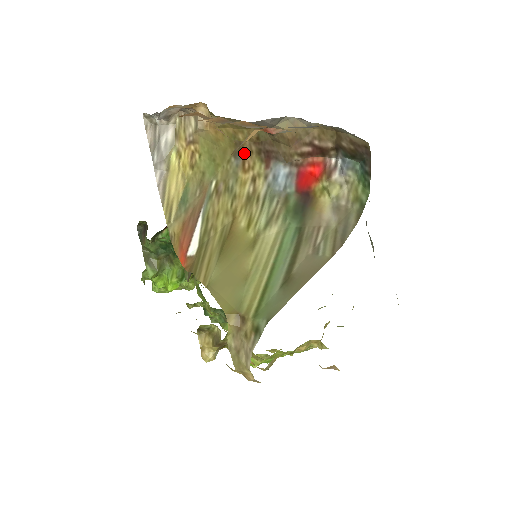
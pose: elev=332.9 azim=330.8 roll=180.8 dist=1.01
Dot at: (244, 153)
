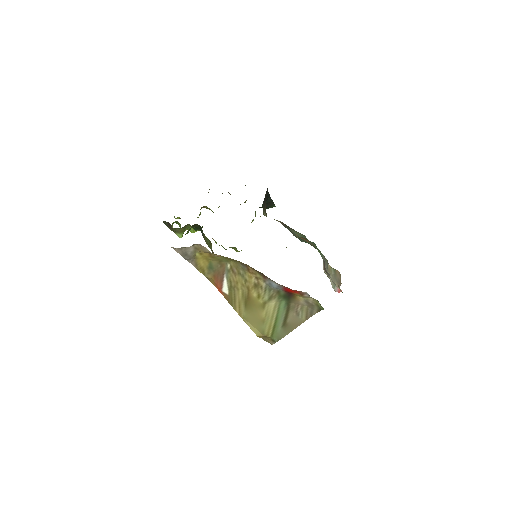
Dot at: (248, 266)
